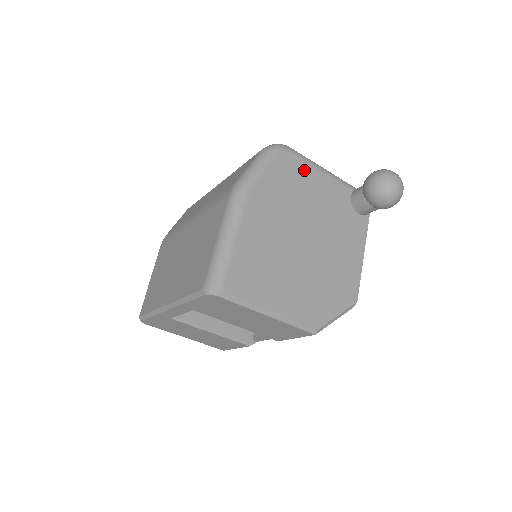
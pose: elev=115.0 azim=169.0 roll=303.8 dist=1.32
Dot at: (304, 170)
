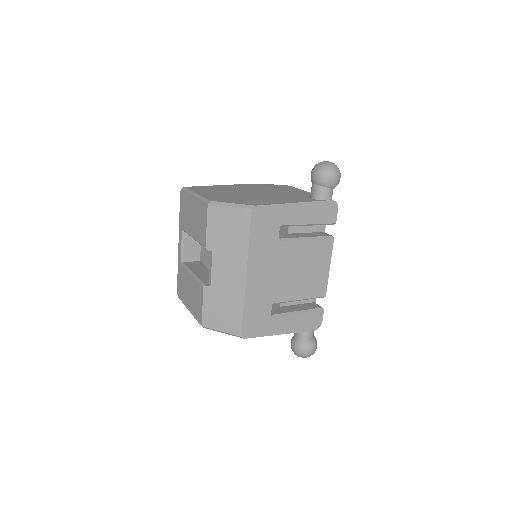
Dot at: (290, 188)
